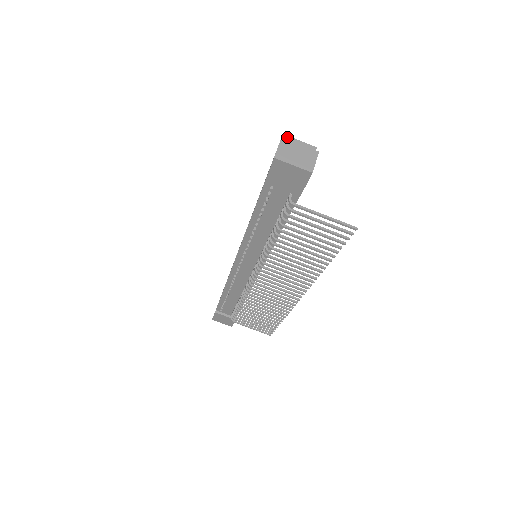
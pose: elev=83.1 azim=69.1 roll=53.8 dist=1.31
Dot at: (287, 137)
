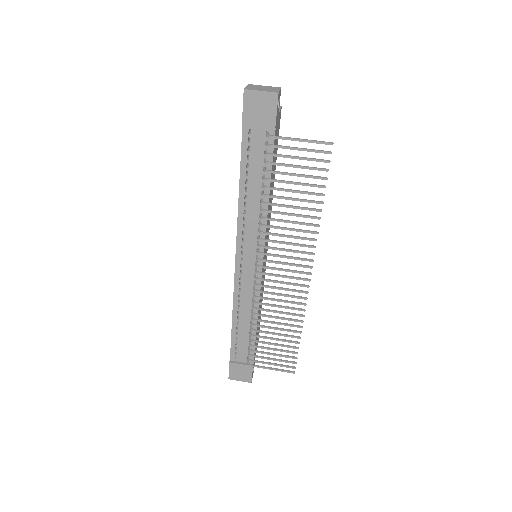
Dot at: occluded
